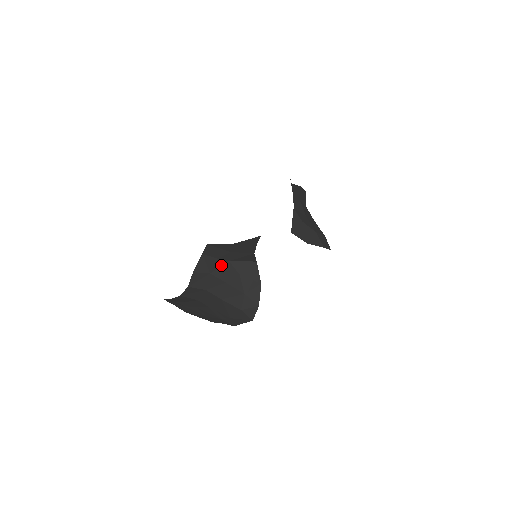
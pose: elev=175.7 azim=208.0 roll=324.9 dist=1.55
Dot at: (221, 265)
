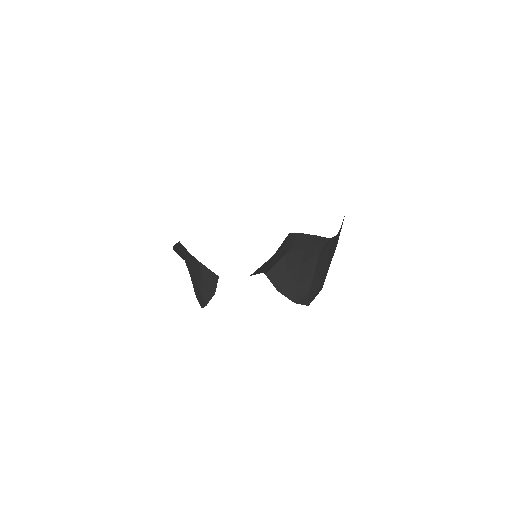
Dot at: (193, 258)
